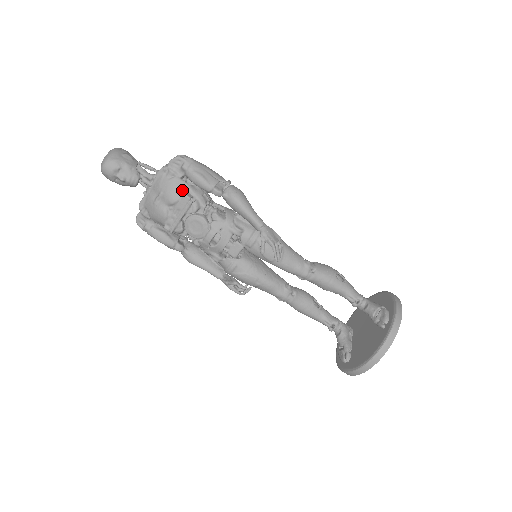
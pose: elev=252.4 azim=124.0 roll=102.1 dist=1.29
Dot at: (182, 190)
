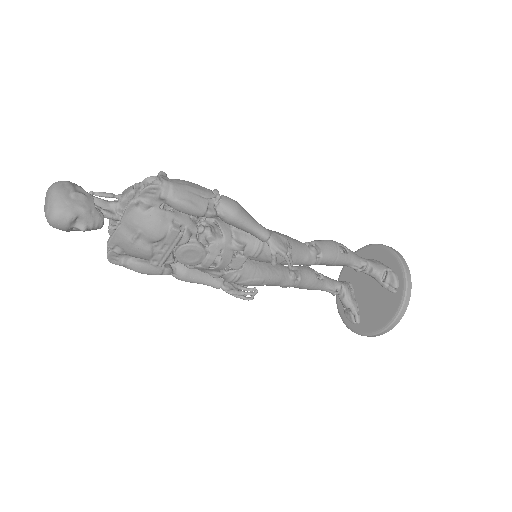
Dot at: (166, 223)
